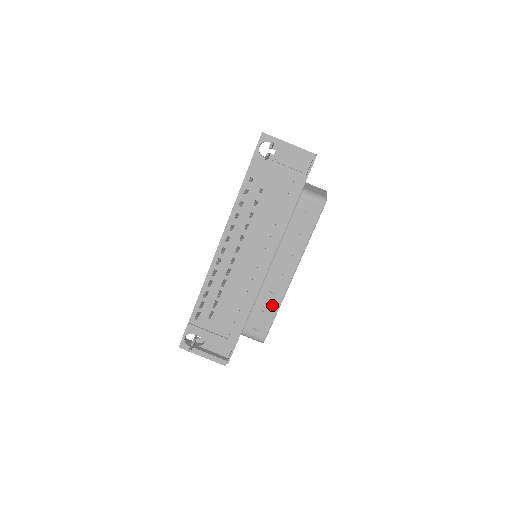
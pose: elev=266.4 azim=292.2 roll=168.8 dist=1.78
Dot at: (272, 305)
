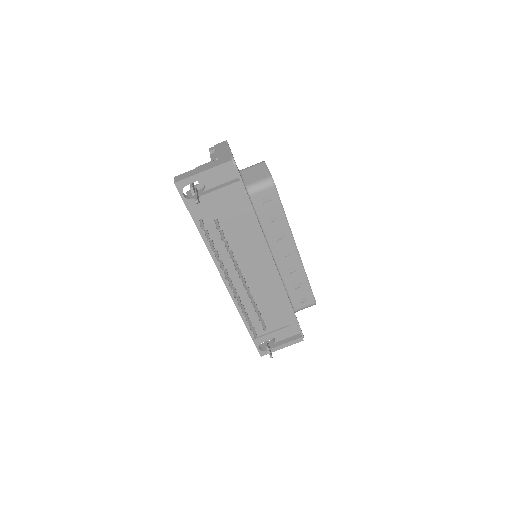
Dot at: (300, 280)
